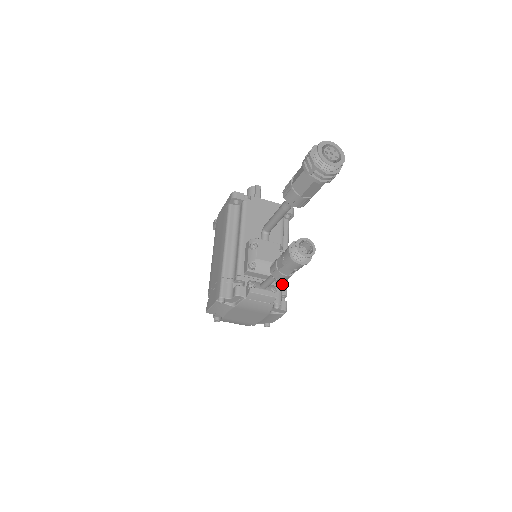
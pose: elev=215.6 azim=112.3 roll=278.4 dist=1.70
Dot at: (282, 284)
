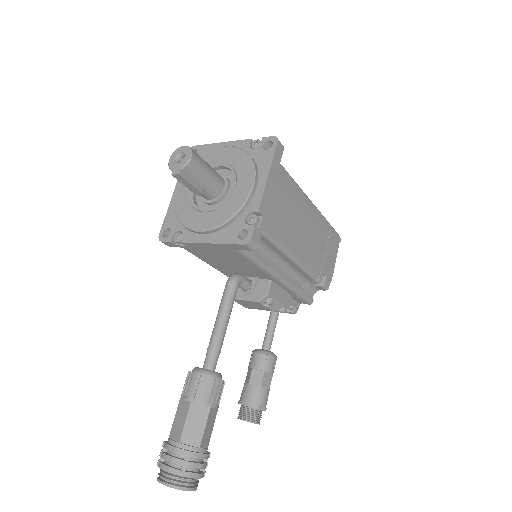
Dot at: (305, 278)
